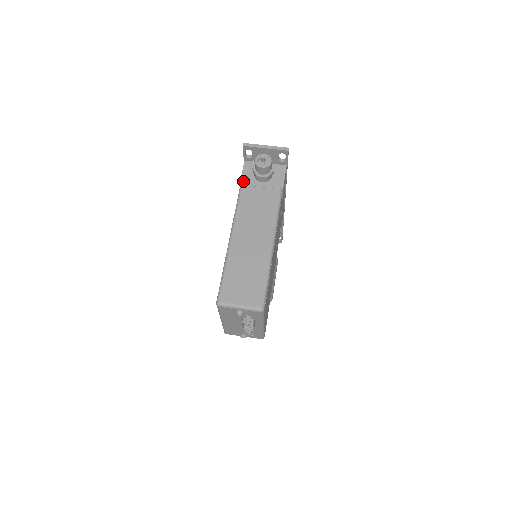
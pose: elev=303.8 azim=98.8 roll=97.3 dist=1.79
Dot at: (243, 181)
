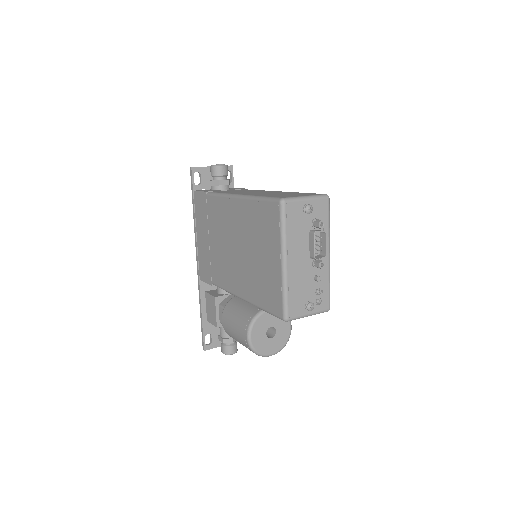
Dot at: (207, 191)
